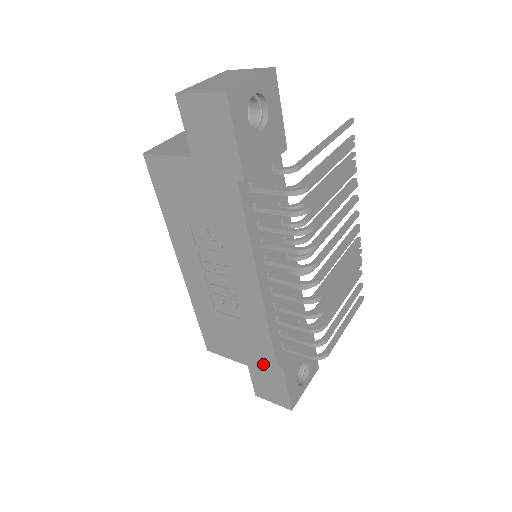
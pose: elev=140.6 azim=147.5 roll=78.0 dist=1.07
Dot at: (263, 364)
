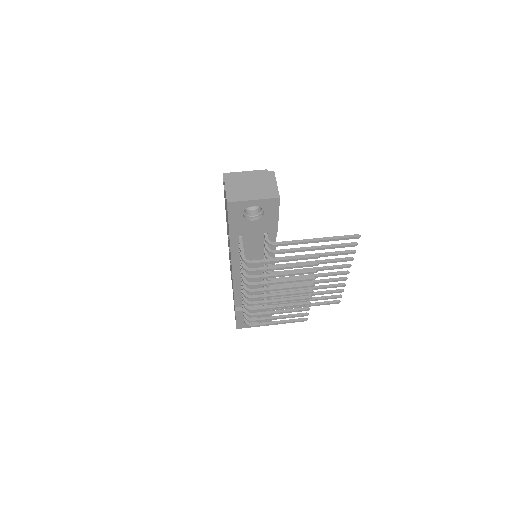
Dot at: occluded
